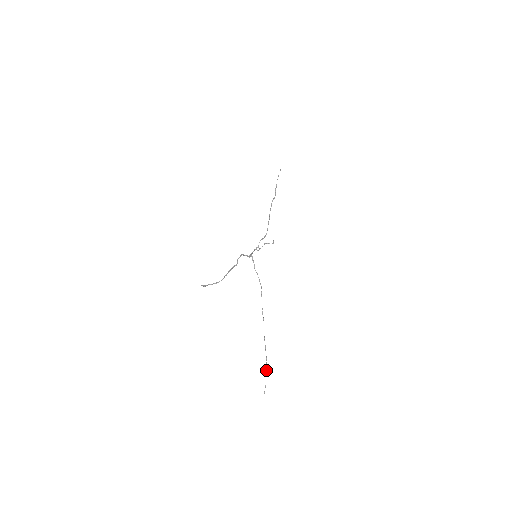
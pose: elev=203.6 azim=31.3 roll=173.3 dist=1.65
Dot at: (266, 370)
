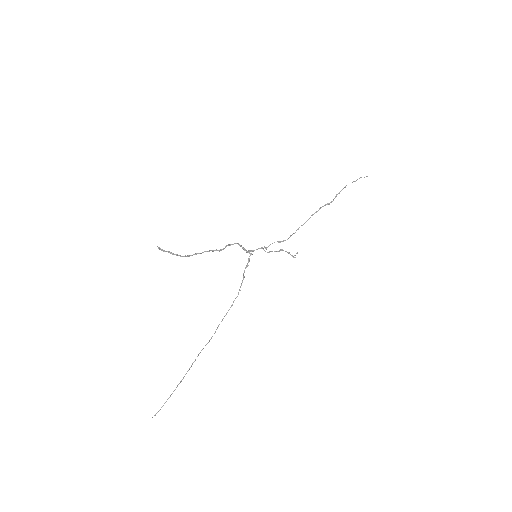
Dot at: (171, 394)
